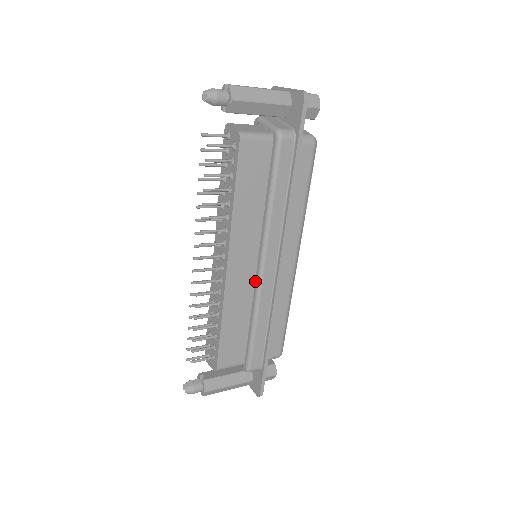
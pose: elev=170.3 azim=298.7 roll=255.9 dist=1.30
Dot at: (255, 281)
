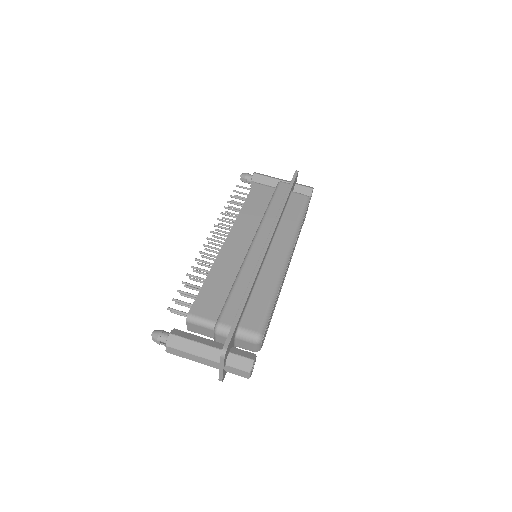
Dot at: occluded
